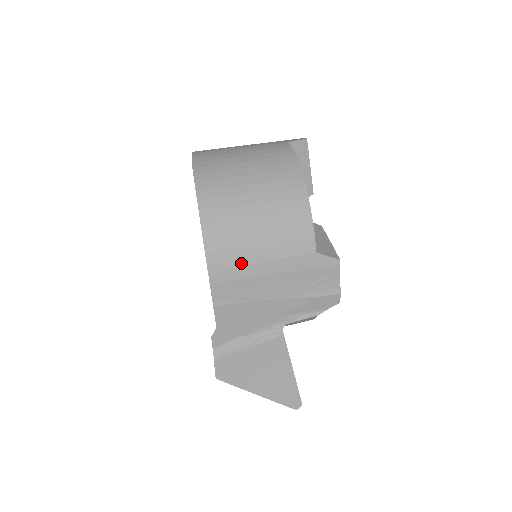
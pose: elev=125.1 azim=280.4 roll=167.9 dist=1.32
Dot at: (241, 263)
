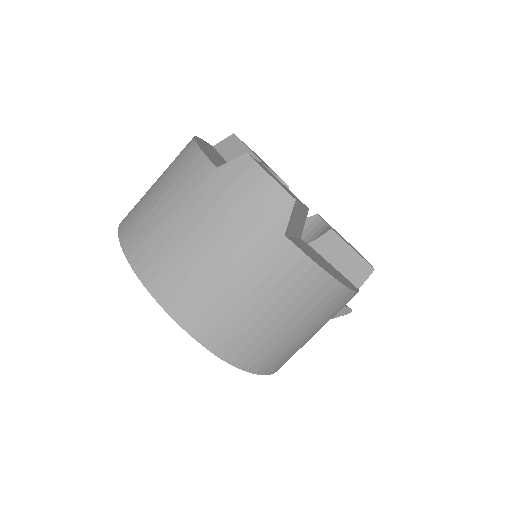
Dot at: occluded
